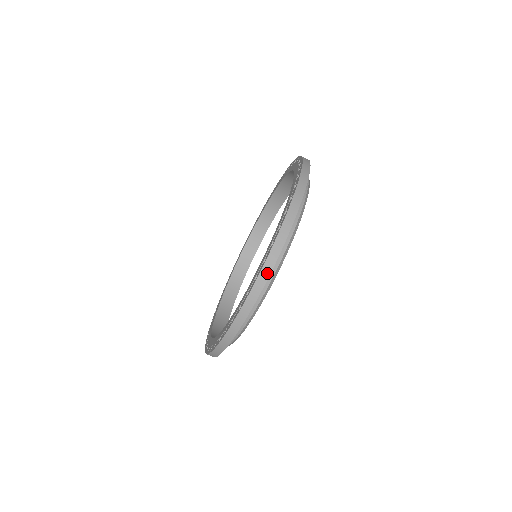
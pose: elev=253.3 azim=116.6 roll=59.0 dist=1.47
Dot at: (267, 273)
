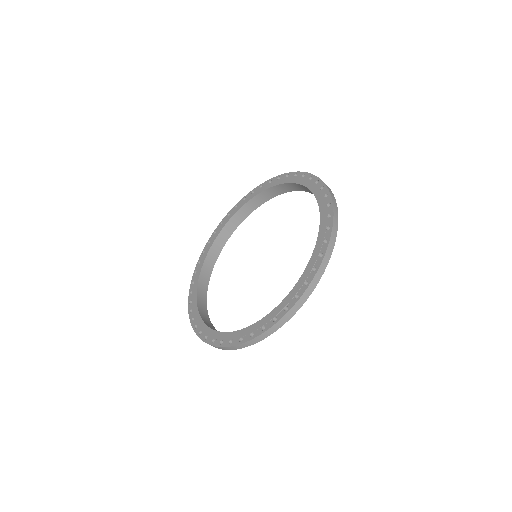
Dot at: (219, 348)
